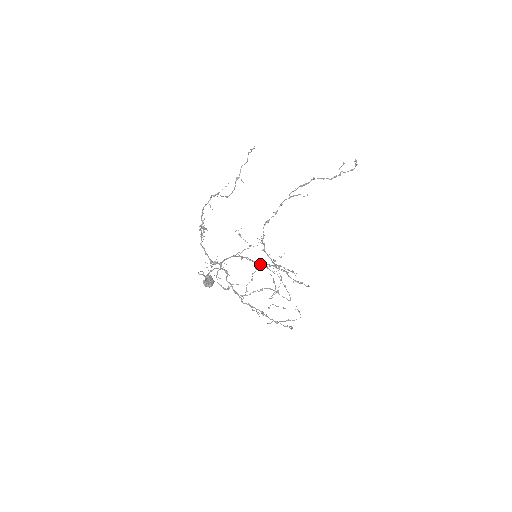
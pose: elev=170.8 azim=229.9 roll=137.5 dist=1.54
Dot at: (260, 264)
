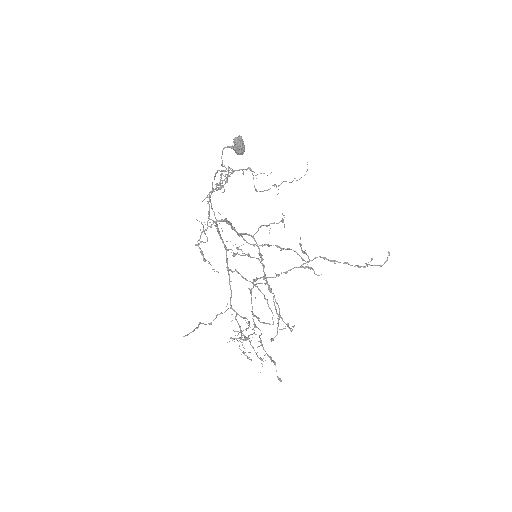
Dot at: (233, 309)
